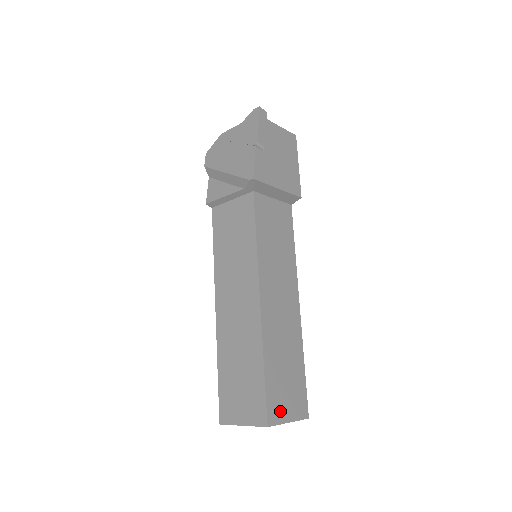
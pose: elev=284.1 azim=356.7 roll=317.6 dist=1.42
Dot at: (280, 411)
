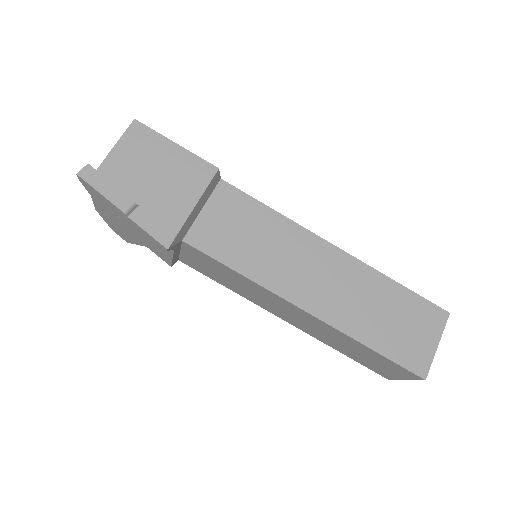
Dot at: (421, 352)
